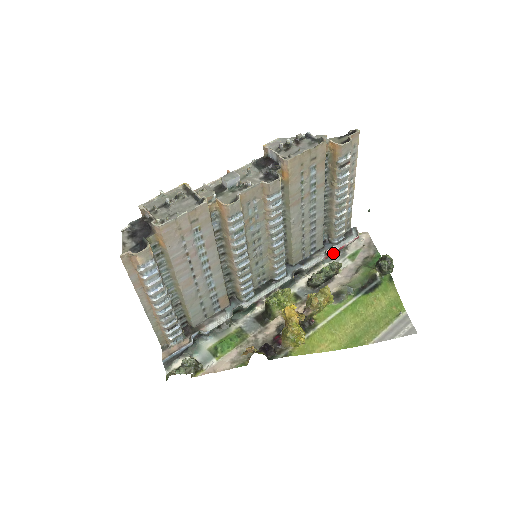
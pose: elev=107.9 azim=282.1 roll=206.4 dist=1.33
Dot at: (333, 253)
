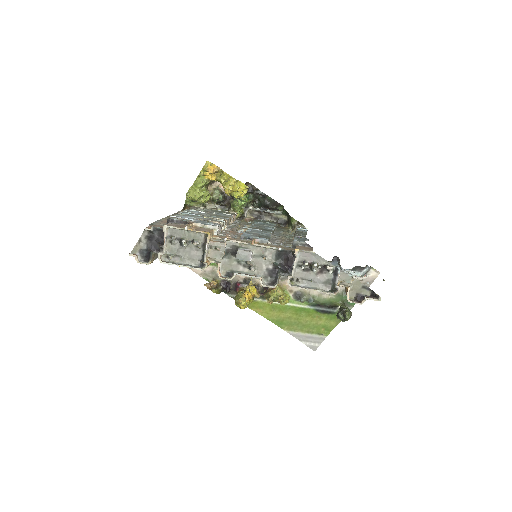
Dot at: occluded
